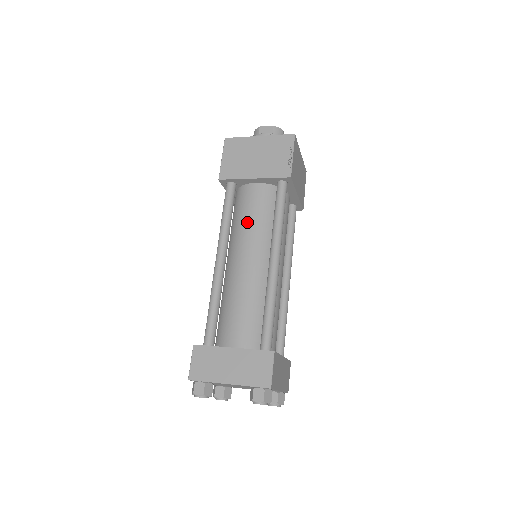
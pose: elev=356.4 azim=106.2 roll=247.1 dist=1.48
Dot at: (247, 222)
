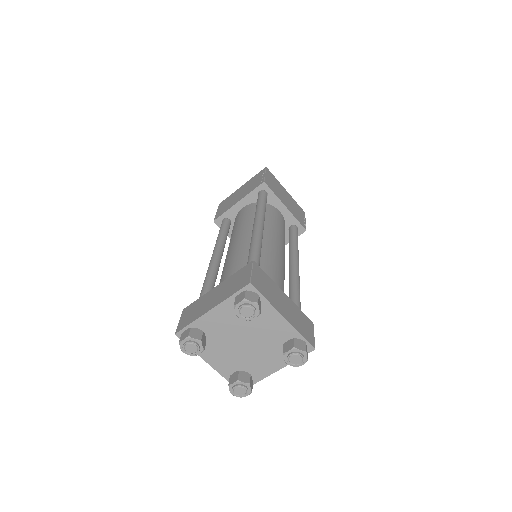
Dot at: (236, 227)
